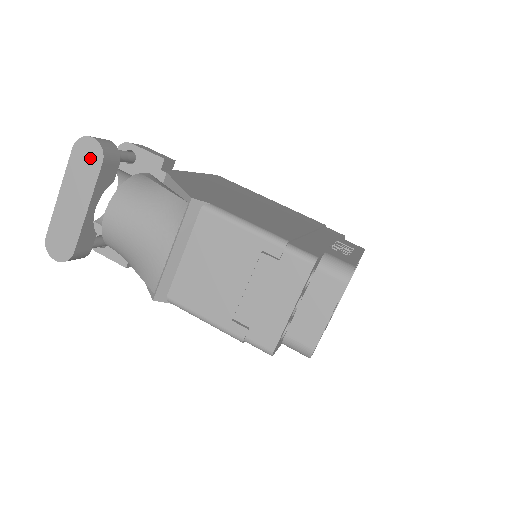
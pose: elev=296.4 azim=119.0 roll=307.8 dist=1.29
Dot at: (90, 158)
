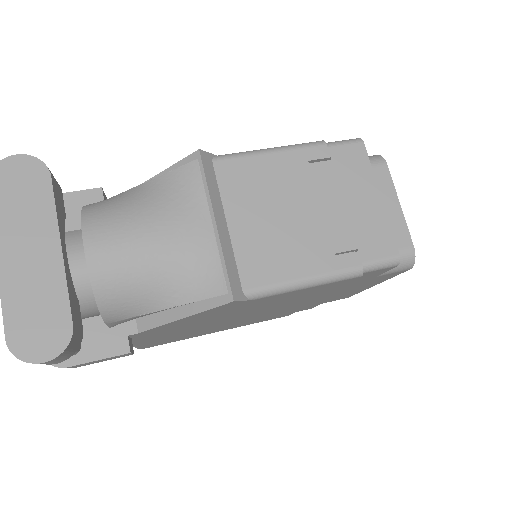
Dot at: (27, 181)
